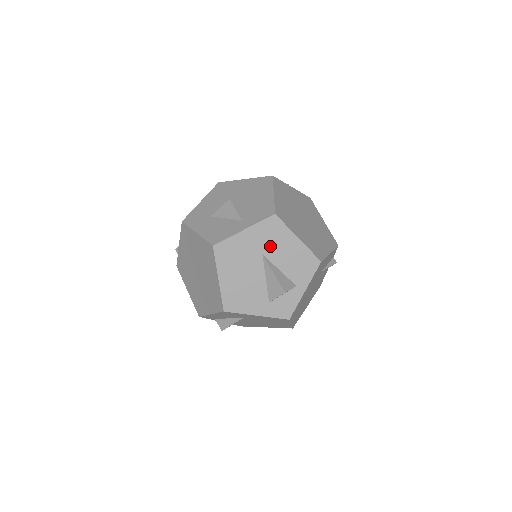
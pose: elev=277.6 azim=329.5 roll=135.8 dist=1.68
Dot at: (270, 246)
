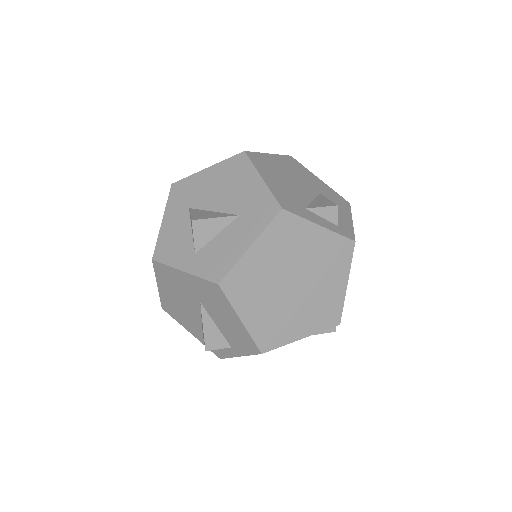
Dot at: (209, 303)
